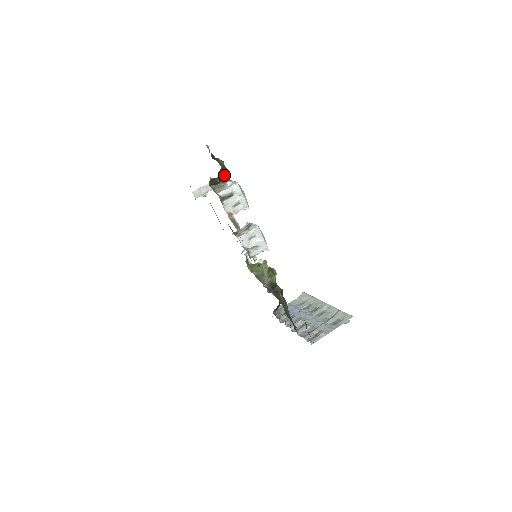
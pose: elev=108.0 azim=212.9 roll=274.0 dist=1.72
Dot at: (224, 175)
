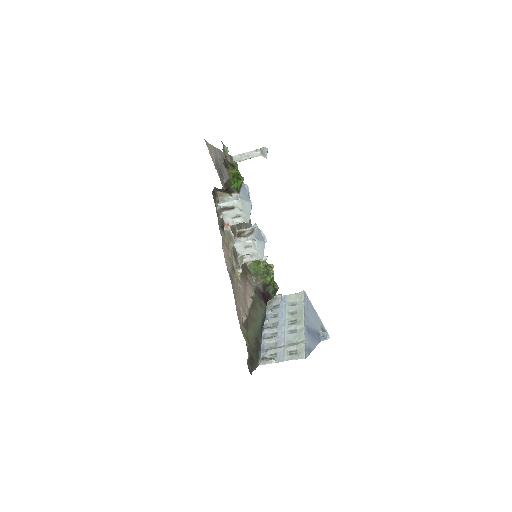
Dot at: (230, 186)
